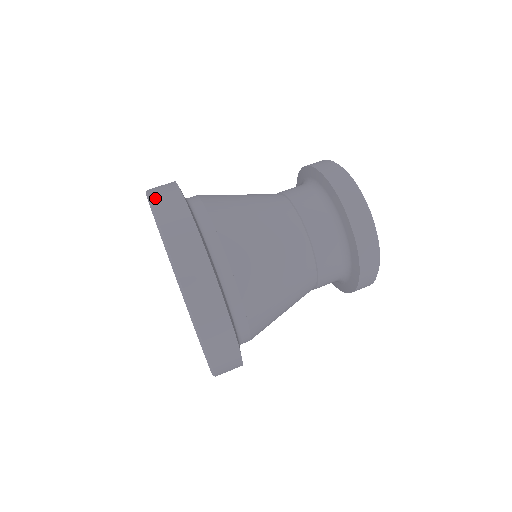
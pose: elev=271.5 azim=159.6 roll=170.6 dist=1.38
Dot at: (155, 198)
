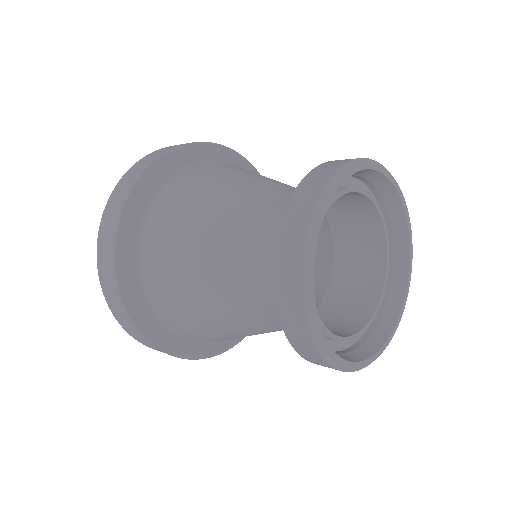
Dot at: (103, 220)
